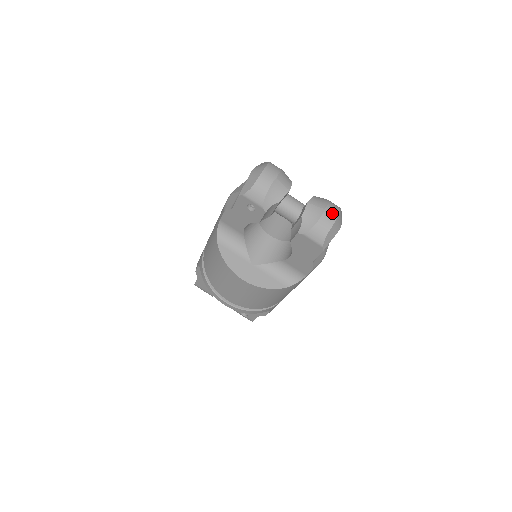
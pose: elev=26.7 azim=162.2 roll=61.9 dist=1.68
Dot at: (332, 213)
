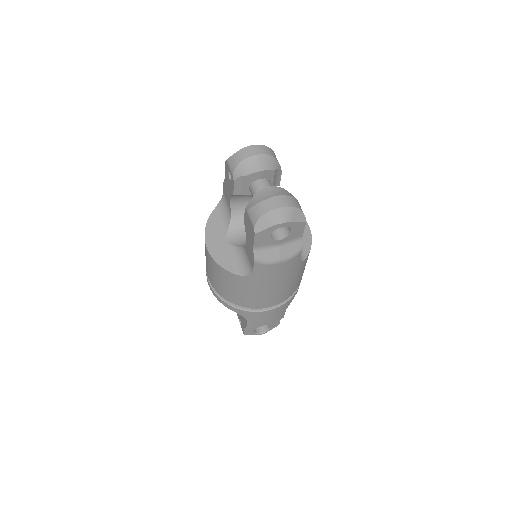
Dot at: (279, 202)
